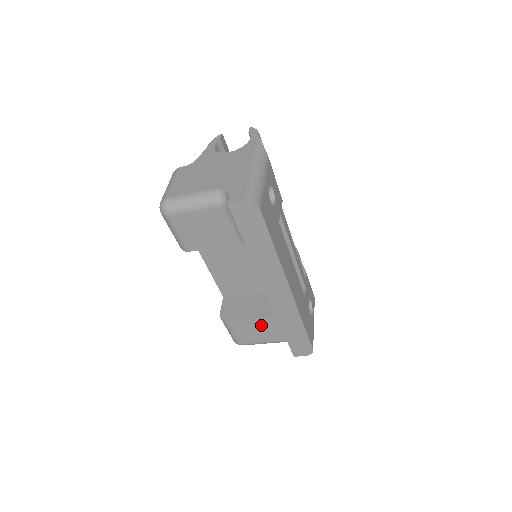
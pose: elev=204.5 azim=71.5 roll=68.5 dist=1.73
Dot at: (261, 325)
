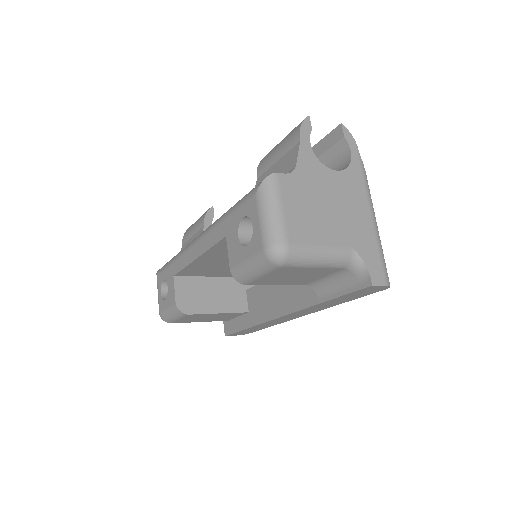
Dot at: (218, 316)
